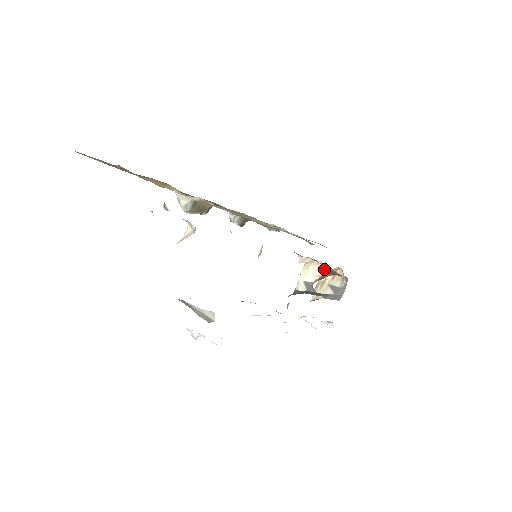
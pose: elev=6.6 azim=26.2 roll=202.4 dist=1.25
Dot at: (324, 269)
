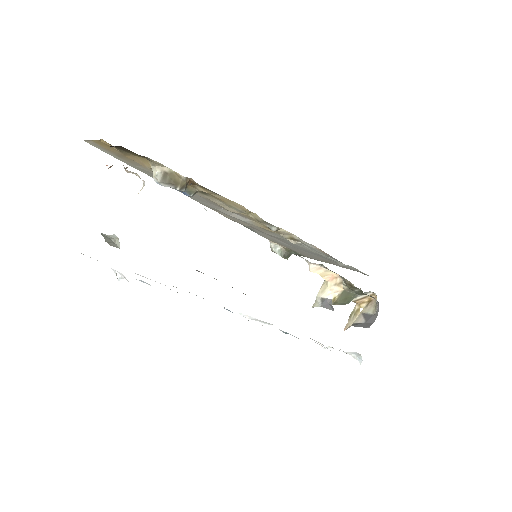
Dot at: (342, 283)
